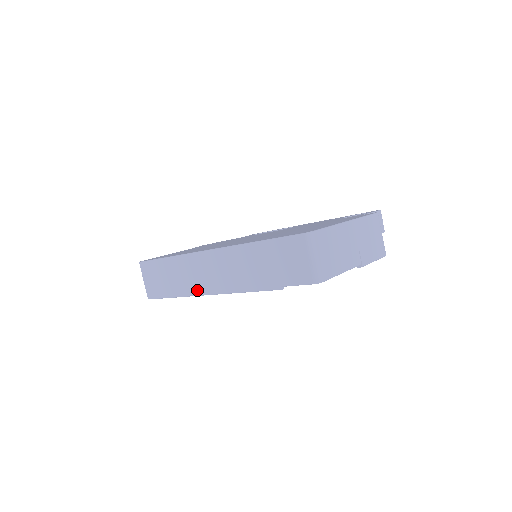
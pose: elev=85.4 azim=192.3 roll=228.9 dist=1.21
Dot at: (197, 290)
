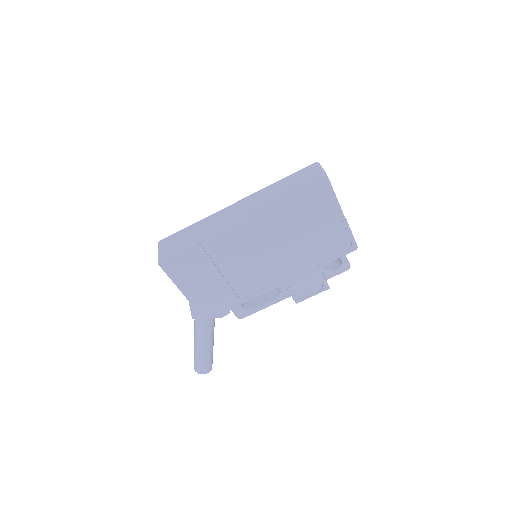
Dot at: (219, 227)
